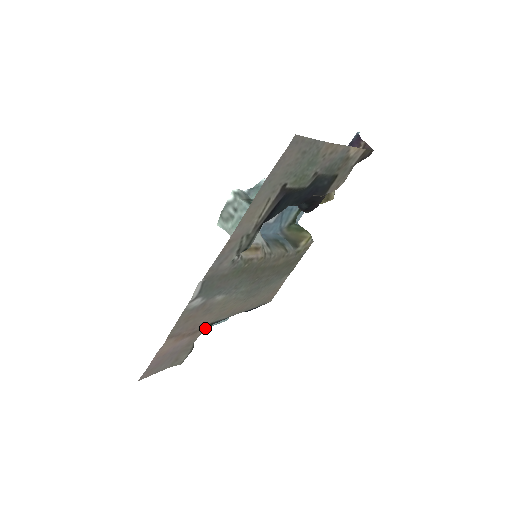
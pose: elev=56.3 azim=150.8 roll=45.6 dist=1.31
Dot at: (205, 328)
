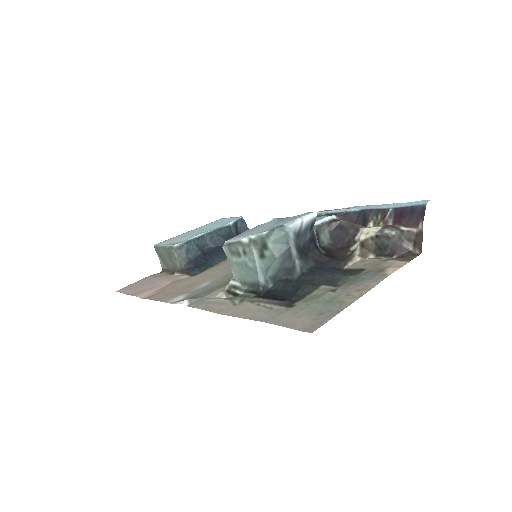
Dot at: (187, 276)
